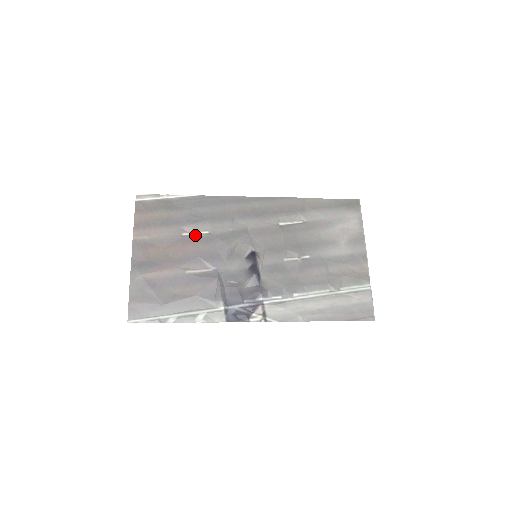
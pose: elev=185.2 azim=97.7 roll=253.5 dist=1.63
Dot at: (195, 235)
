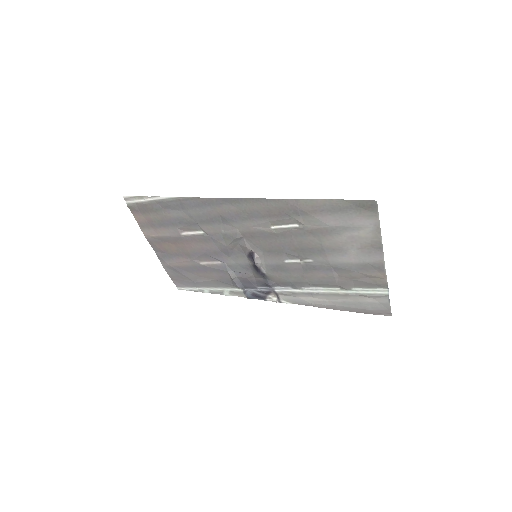
Dot at: (192, 235)
